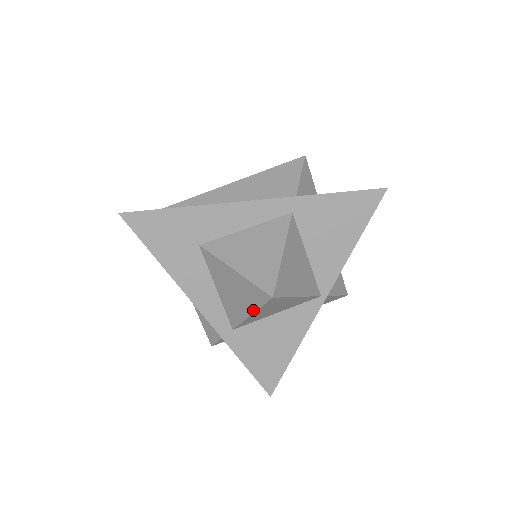
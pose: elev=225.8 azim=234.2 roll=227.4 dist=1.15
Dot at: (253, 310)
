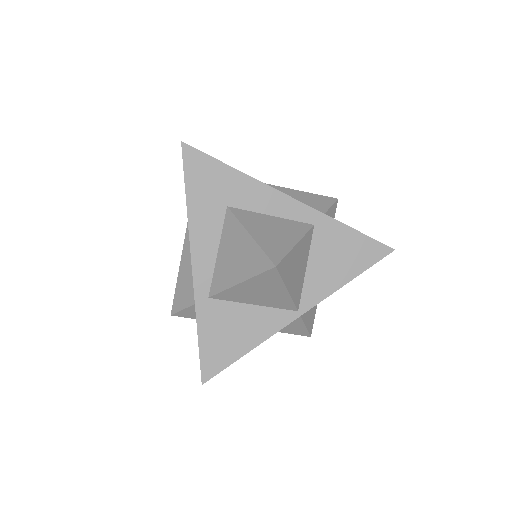
Dot at: (246, 278)
